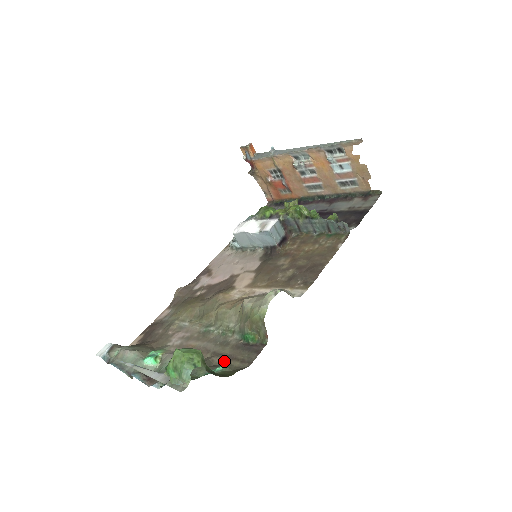
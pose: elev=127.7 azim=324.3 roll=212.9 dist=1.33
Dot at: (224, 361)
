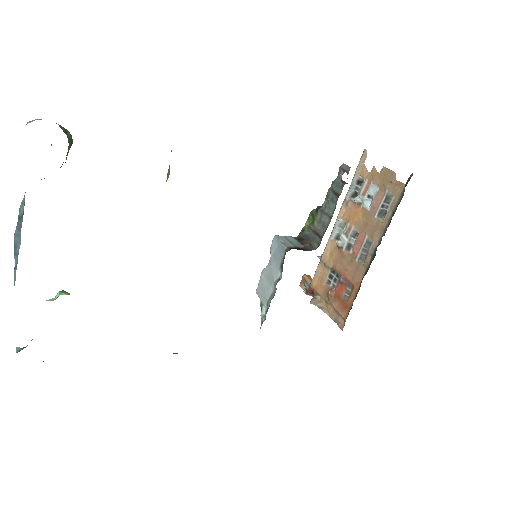
Dot at: occluded
